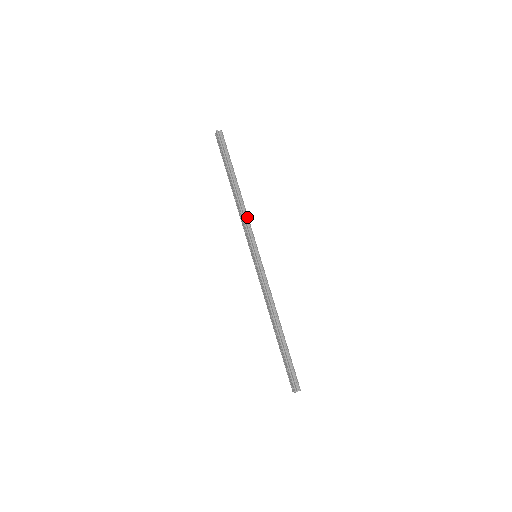
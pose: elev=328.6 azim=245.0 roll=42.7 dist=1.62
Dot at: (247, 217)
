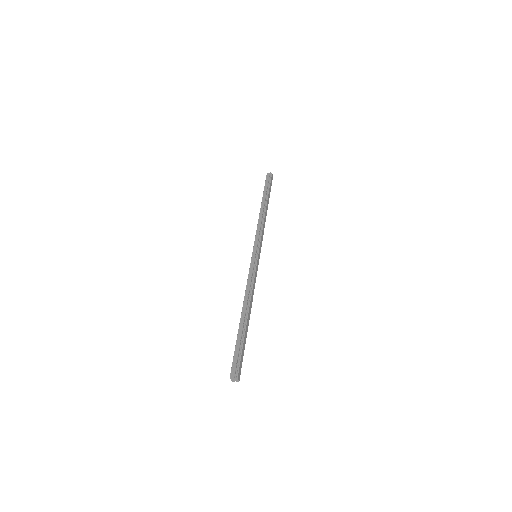
Dot at: (261, 226)
